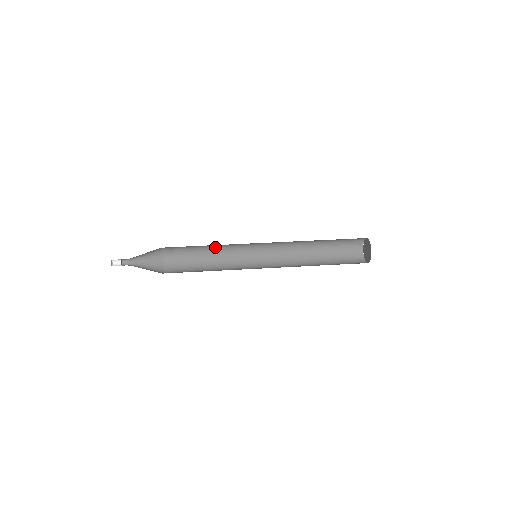
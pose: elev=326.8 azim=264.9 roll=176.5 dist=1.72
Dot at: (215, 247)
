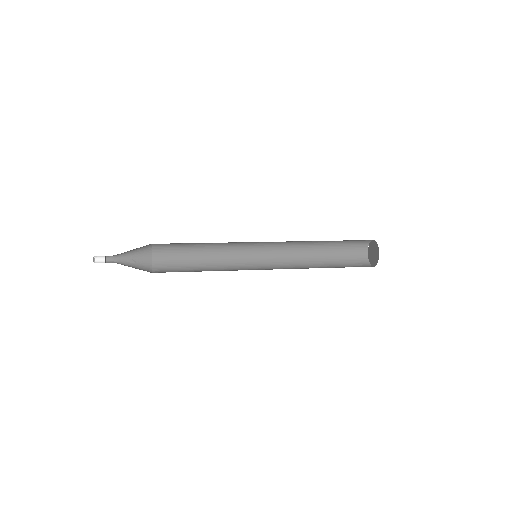
Dot at: (211, 261)
